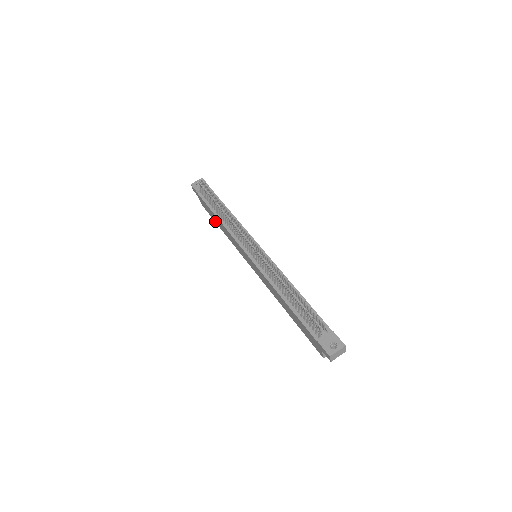
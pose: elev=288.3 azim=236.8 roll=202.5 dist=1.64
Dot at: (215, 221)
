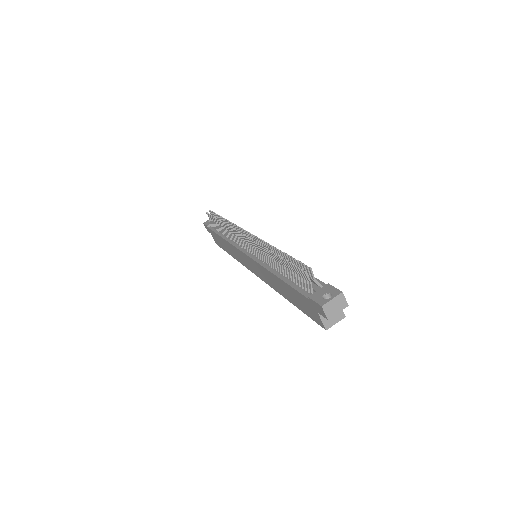
Dot at: (225, 250)
